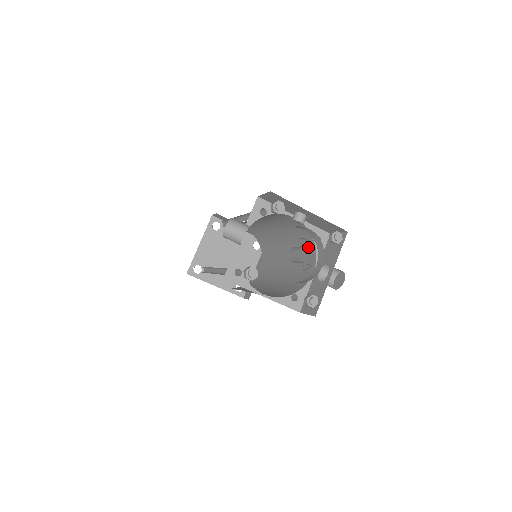
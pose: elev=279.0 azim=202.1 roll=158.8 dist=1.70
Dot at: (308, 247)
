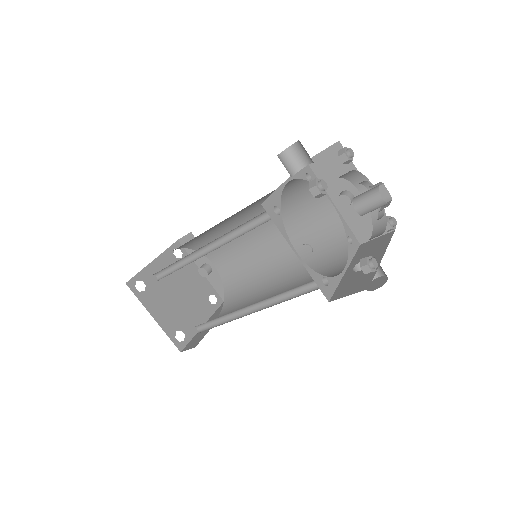
Dot at: (381, 195)
